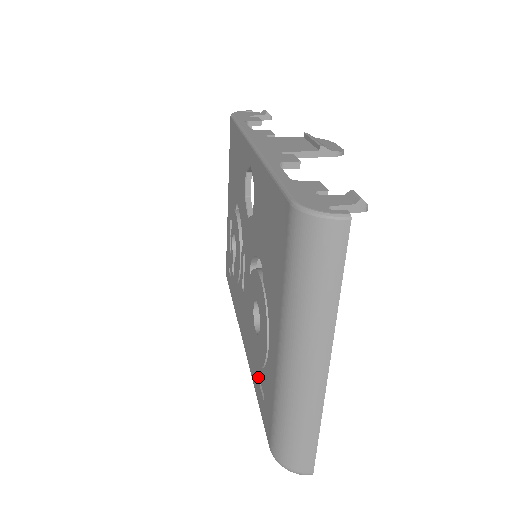
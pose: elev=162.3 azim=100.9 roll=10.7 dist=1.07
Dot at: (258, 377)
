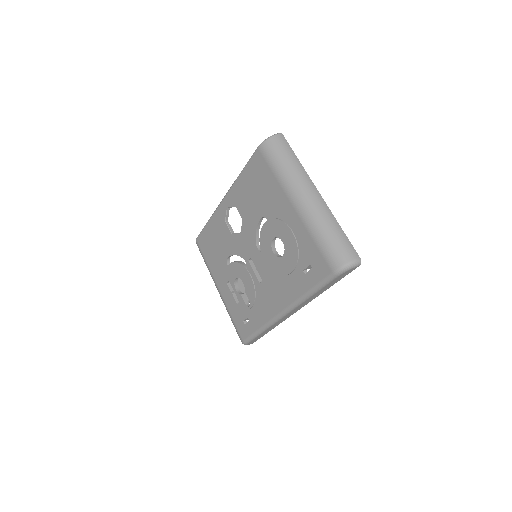
Dot at: (301, 274)
